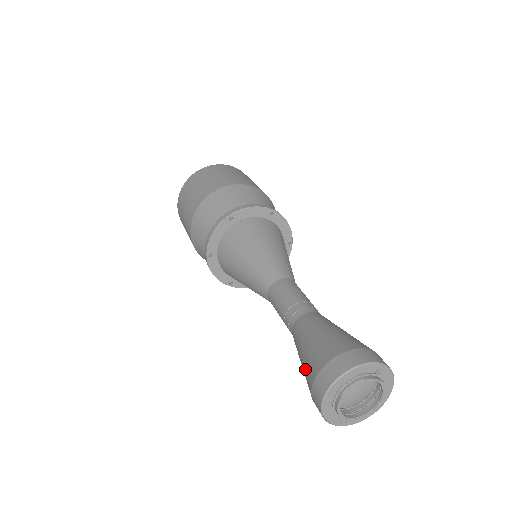
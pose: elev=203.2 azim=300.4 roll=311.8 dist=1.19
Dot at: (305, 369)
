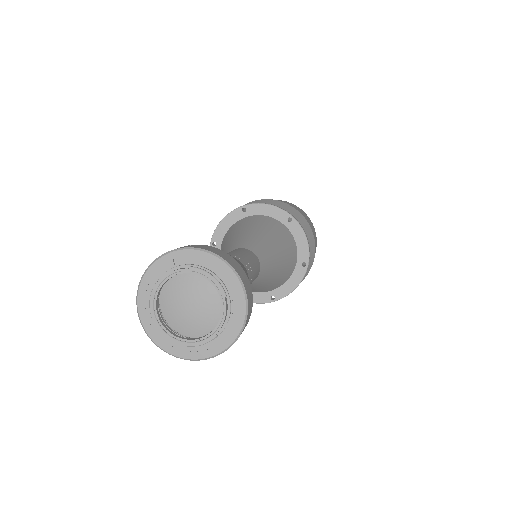
Dot at: occluded
